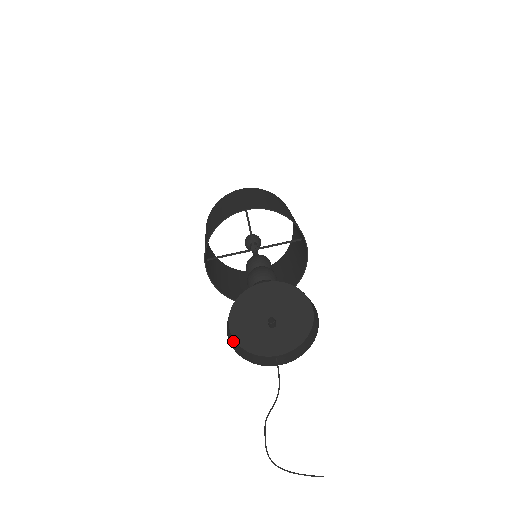
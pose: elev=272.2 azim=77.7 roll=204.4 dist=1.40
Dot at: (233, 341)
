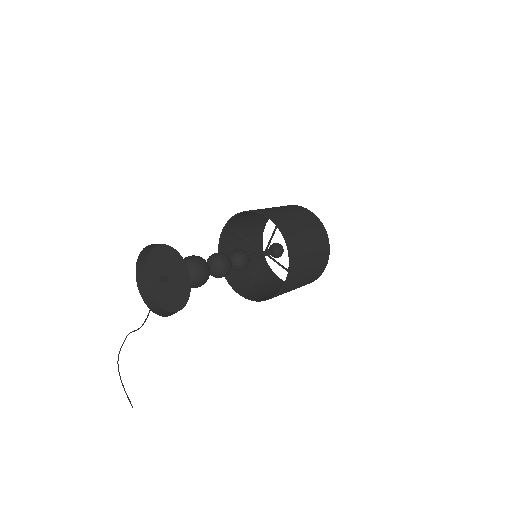
Dot at: (143, 268)
